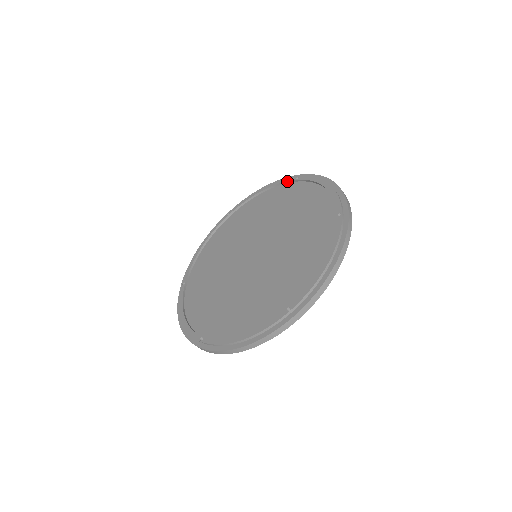
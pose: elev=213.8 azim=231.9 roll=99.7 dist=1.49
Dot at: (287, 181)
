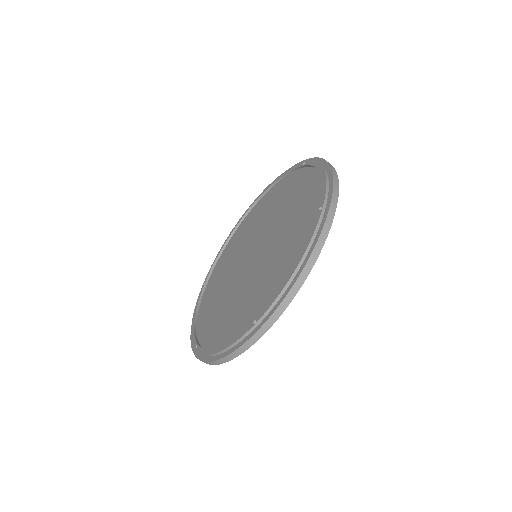
Dot at: (296, 167)
